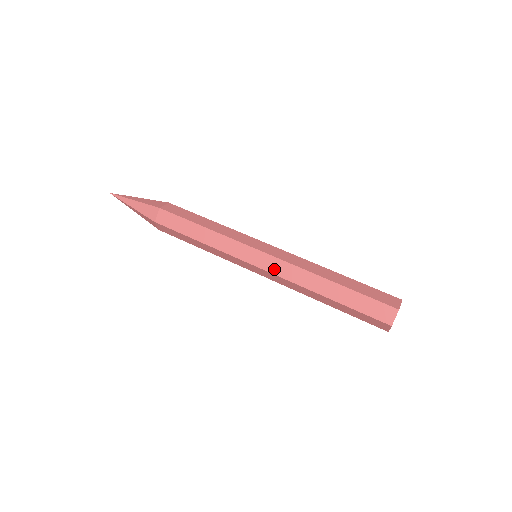
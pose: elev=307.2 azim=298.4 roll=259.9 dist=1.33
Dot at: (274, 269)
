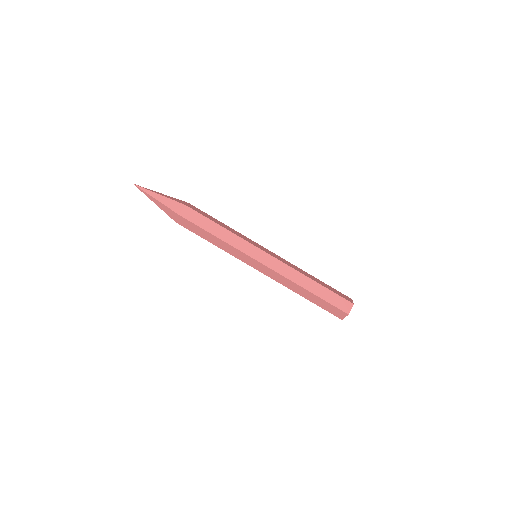
Dot at: (274, 266)
